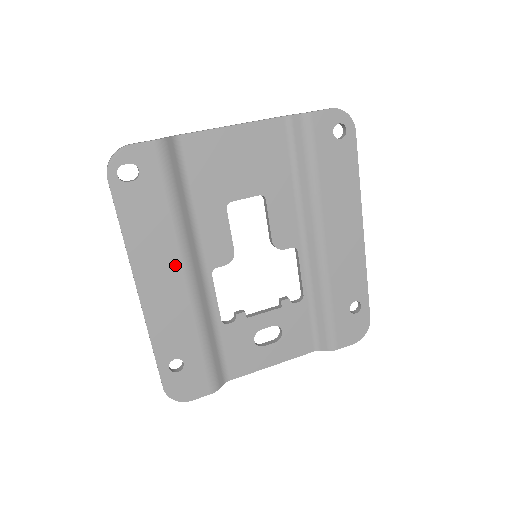
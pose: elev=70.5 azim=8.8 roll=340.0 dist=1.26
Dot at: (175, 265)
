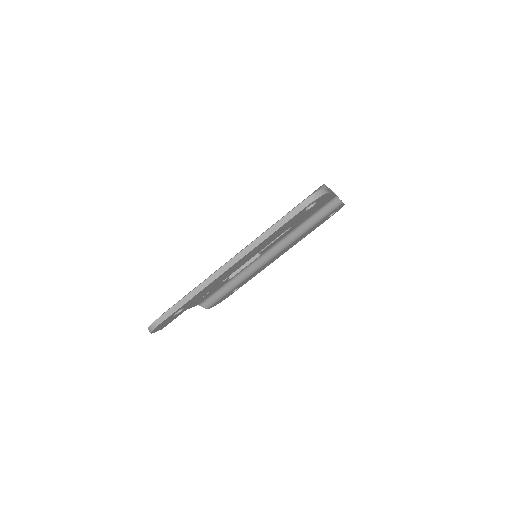
Dot at: (251, 257)
